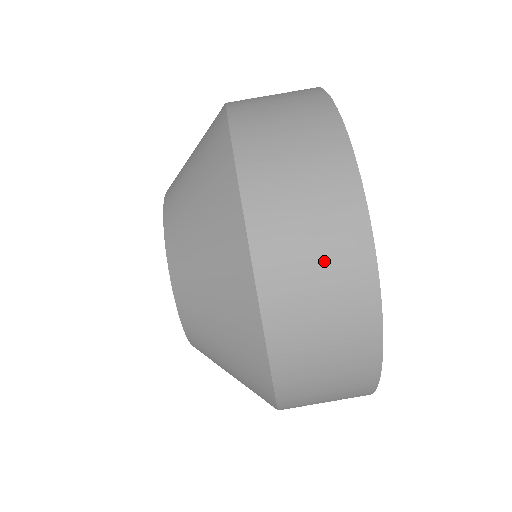
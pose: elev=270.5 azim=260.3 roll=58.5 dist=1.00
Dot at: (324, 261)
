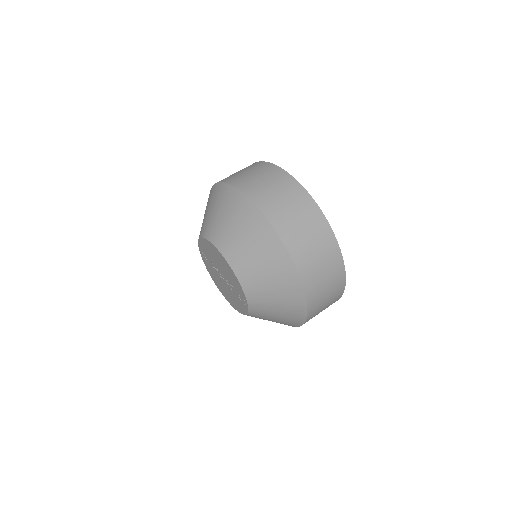
Dot at: (325, 266)
